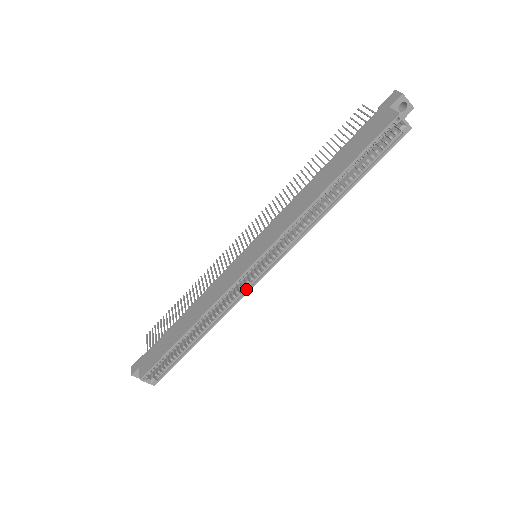
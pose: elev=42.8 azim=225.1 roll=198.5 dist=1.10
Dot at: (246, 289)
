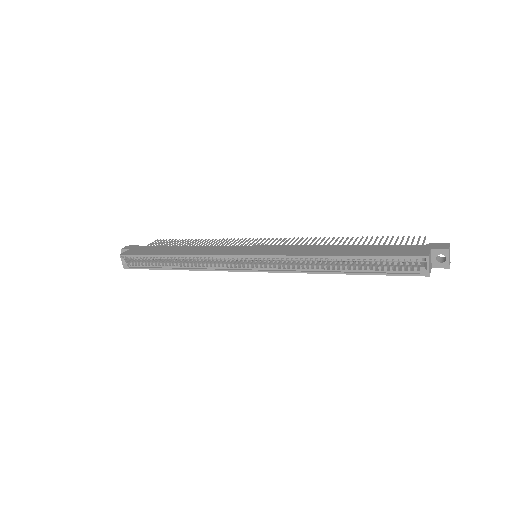
Dot at: (228, 268)
